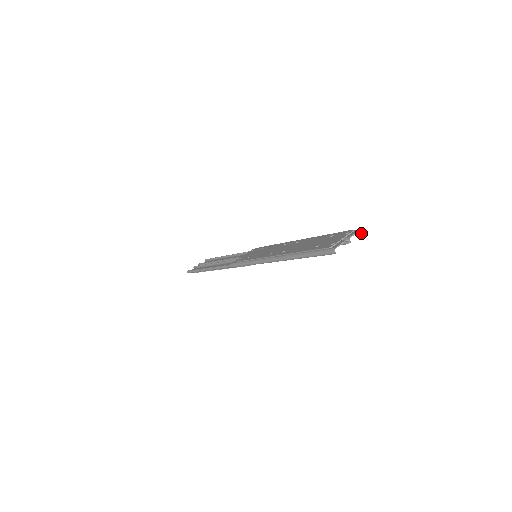
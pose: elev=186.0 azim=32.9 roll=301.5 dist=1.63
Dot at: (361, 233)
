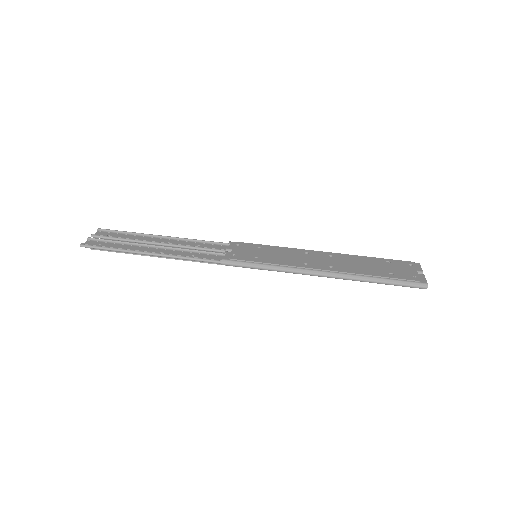
Dot at: occluded
